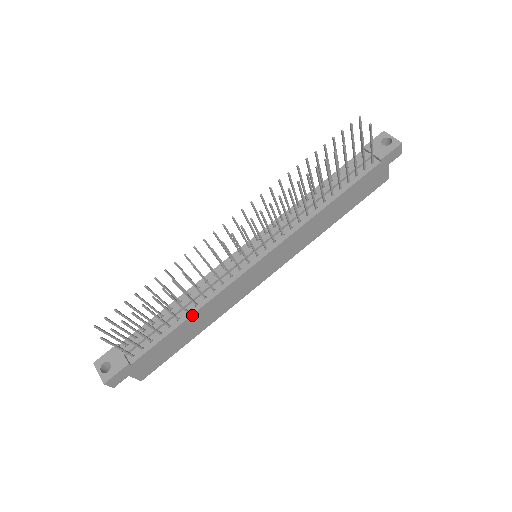
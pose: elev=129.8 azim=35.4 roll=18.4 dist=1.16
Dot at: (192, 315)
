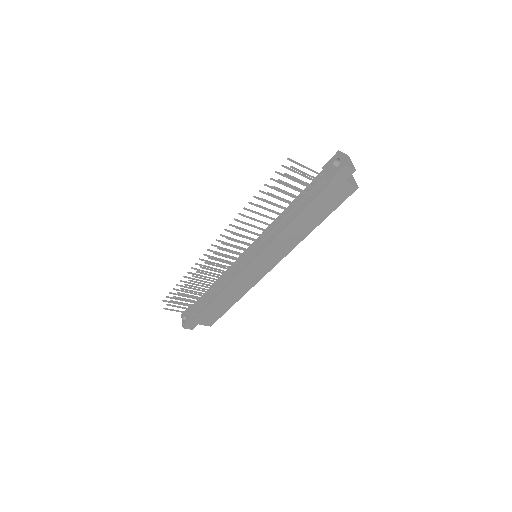
Dot at: (219, 295)
